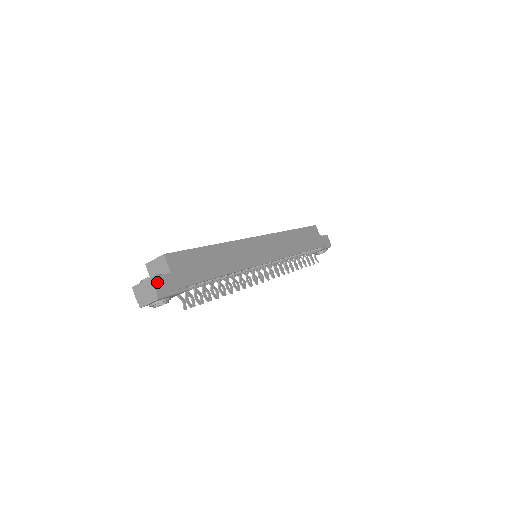
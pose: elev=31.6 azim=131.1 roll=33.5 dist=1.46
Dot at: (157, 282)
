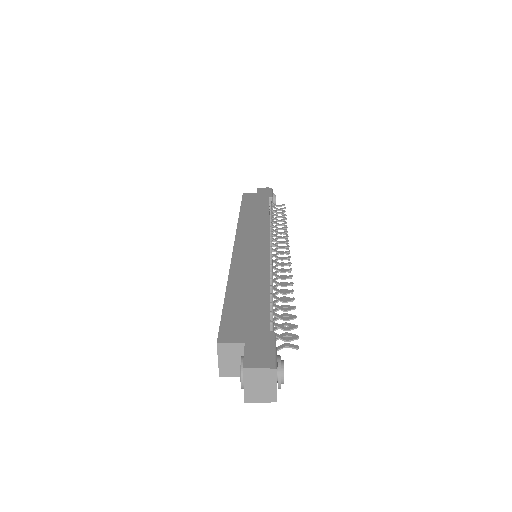
Dot at: (252, 363)
